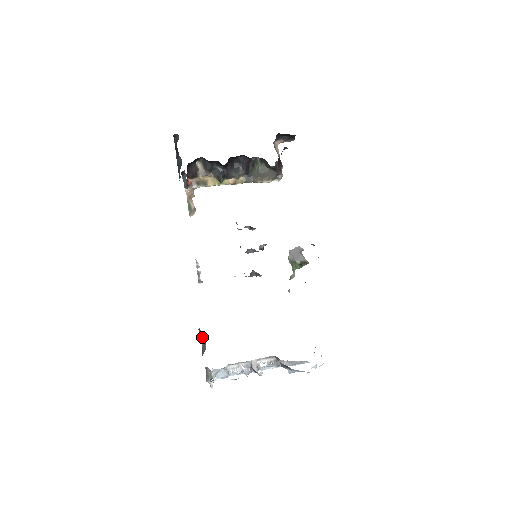
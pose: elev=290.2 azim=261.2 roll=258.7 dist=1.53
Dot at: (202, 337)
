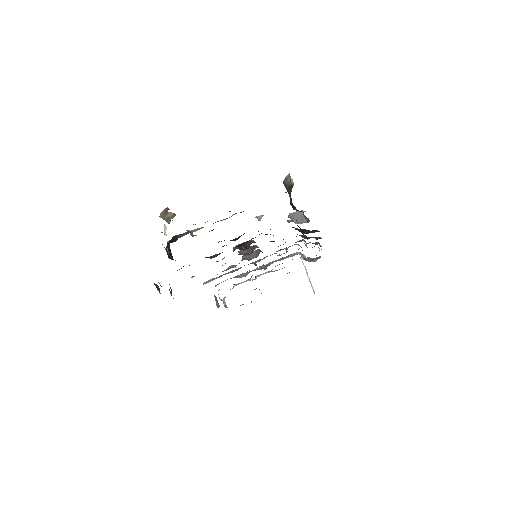
Dot at: occluded
